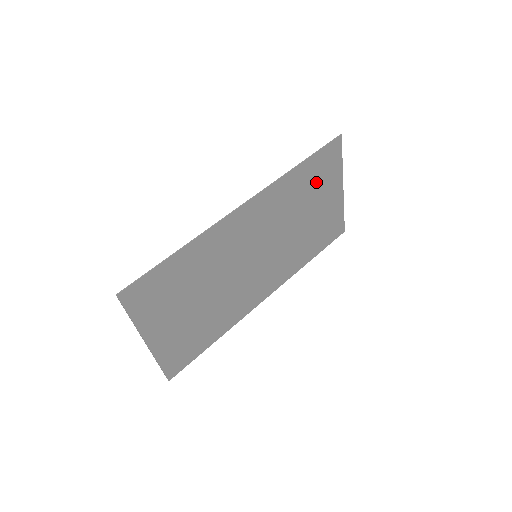
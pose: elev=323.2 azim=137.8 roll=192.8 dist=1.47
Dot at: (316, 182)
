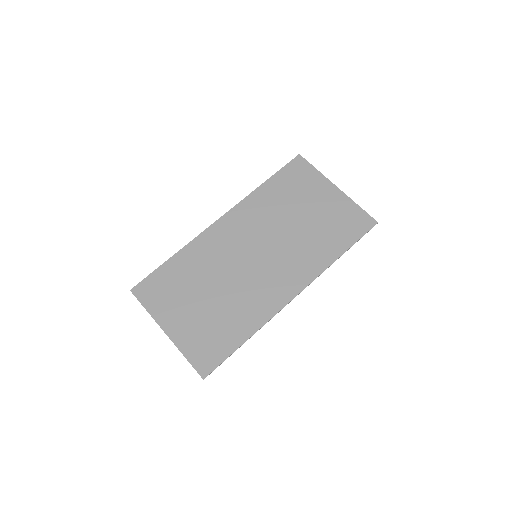
Dot at: (294, 190)
